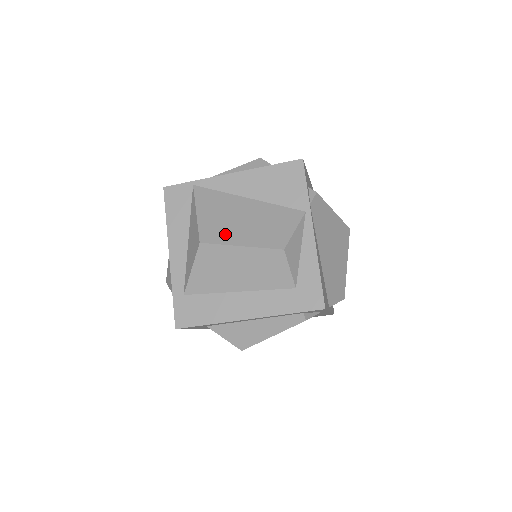
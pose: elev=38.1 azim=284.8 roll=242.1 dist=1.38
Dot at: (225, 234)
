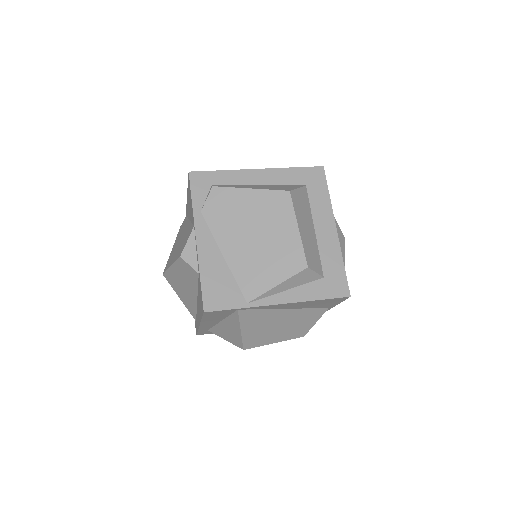
Dot at: (264, 340)
